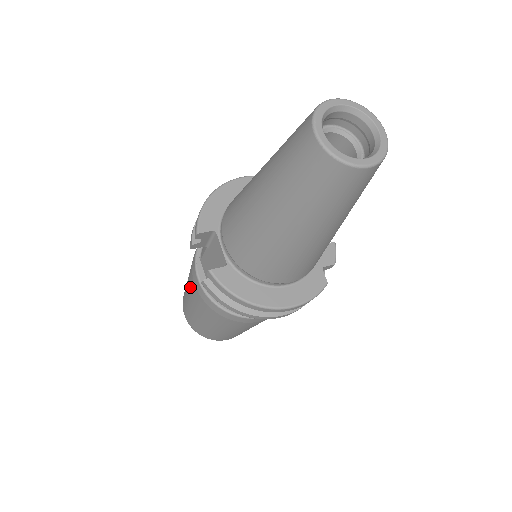
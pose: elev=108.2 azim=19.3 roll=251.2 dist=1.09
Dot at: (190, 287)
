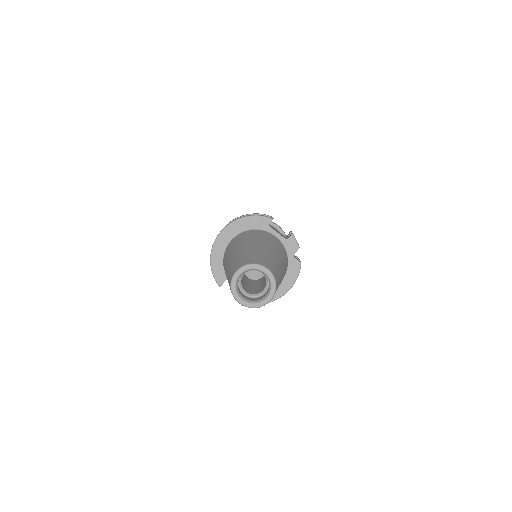
Dot at: occluded
